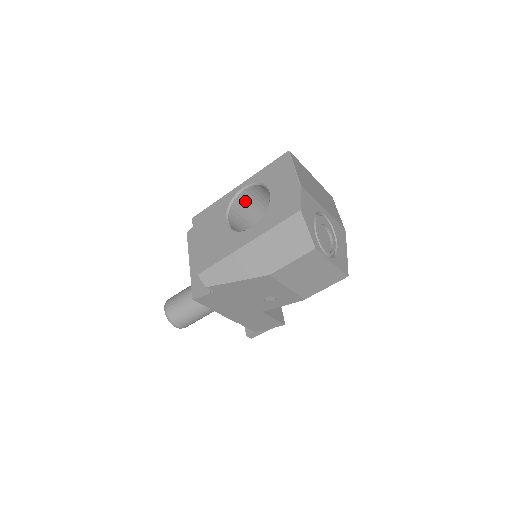
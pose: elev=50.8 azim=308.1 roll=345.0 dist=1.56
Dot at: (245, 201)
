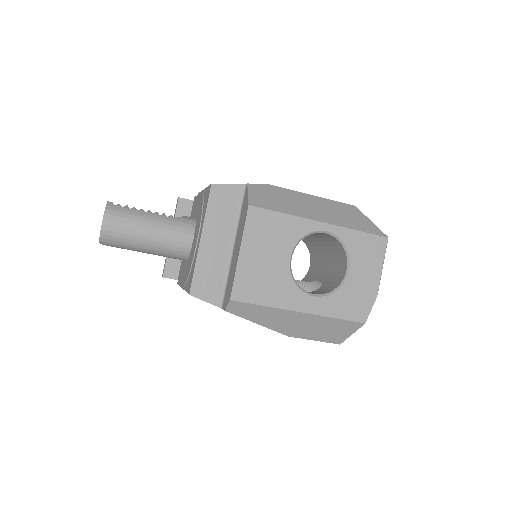
Dot at: occluded
